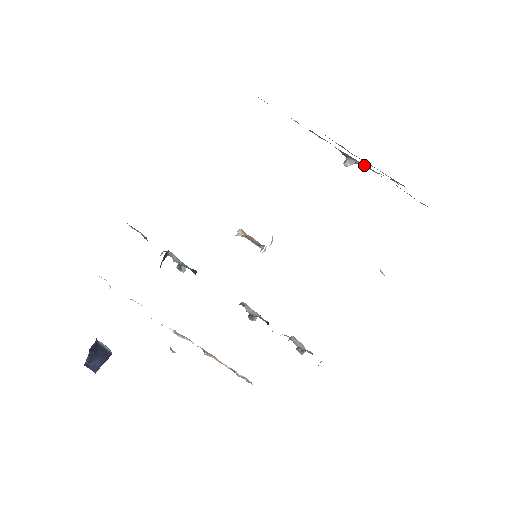
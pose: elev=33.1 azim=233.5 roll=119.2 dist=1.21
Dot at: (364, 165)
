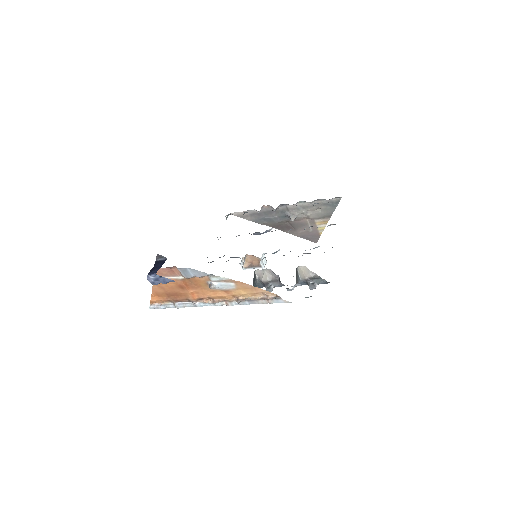
Dot at: (299, 211)
